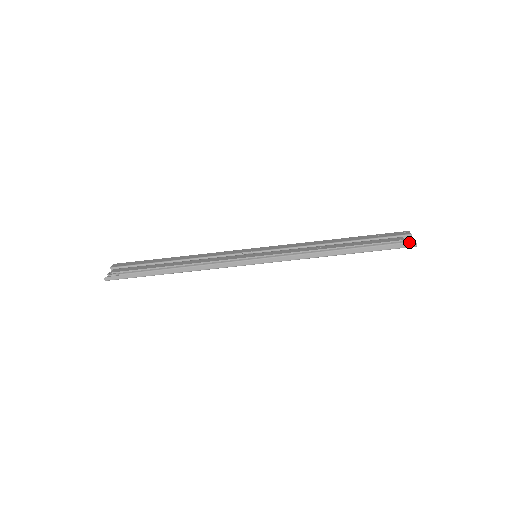
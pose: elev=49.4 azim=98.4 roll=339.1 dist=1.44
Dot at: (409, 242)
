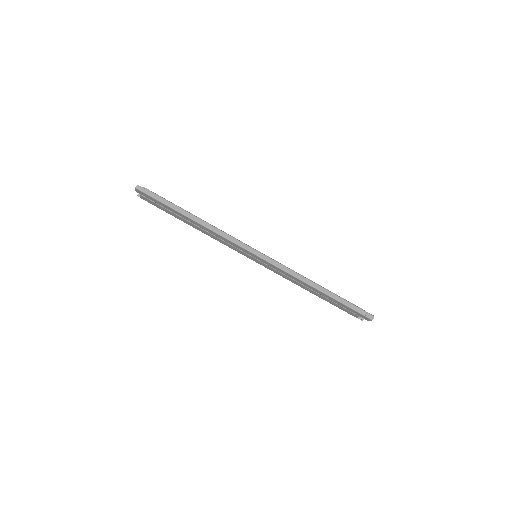
Dot at: (369, 313)
